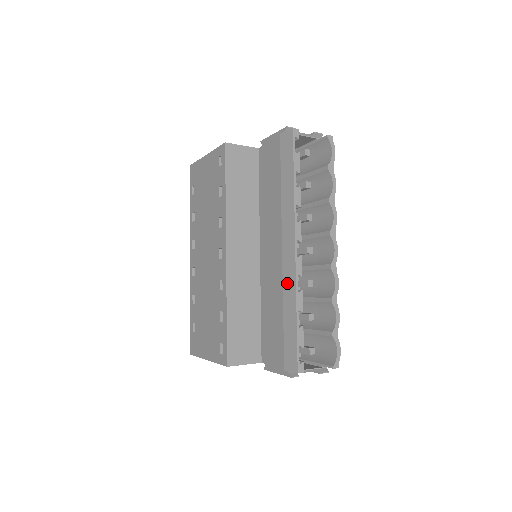
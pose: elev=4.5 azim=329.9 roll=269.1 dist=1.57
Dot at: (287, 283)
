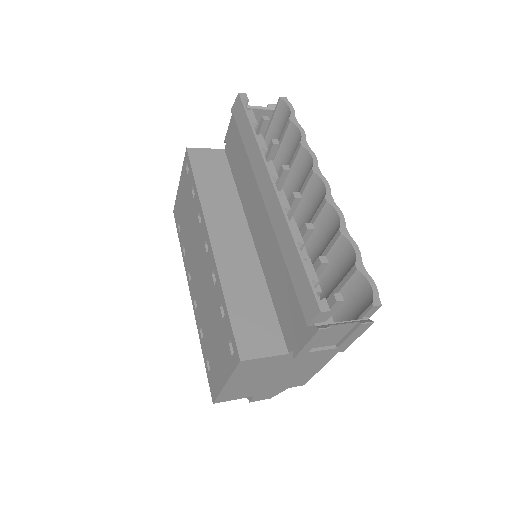
Dot at: (277, 225)
